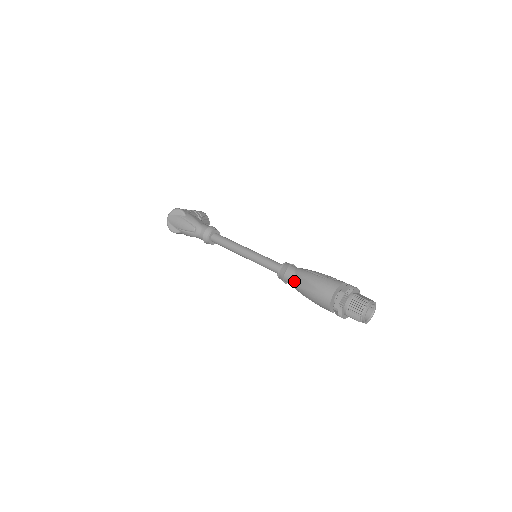
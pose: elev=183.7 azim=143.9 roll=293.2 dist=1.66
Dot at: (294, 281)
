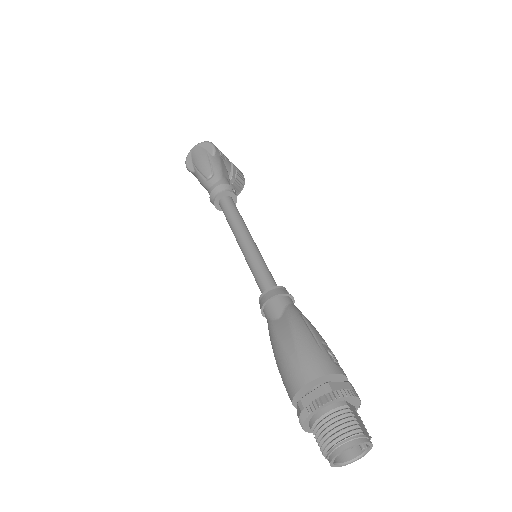
Dot at: (274, 319)
